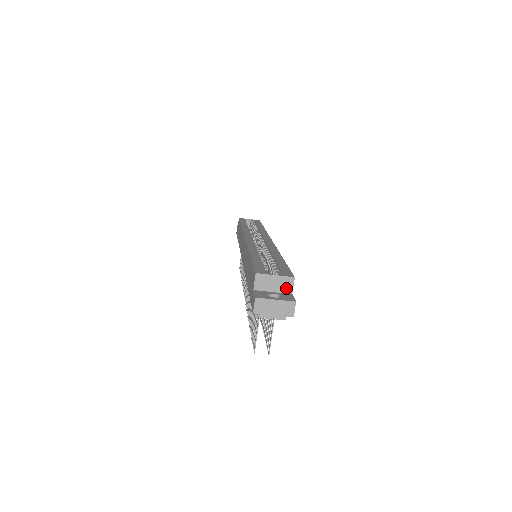
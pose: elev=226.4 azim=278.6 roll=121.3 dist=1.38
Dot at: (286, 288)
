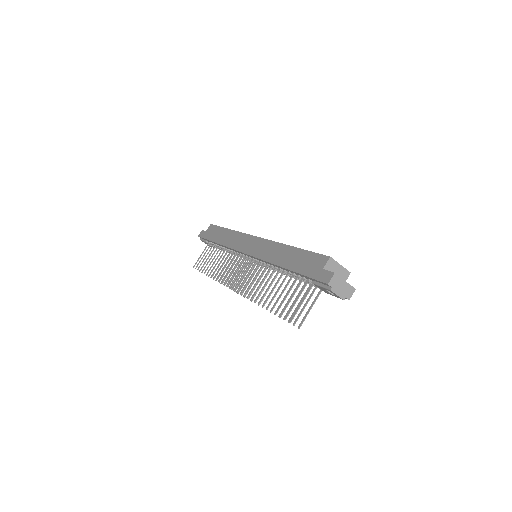
Dot at: (342, 278)
